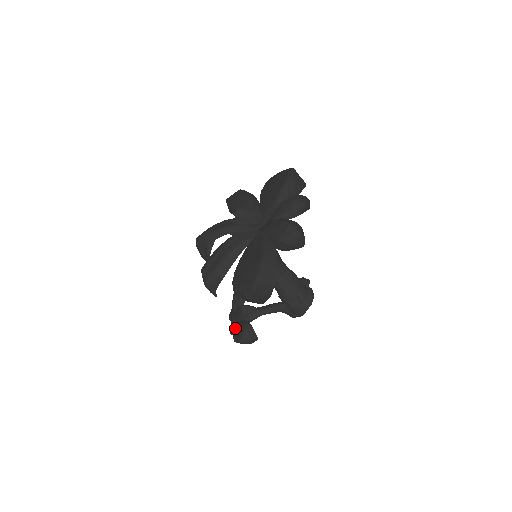
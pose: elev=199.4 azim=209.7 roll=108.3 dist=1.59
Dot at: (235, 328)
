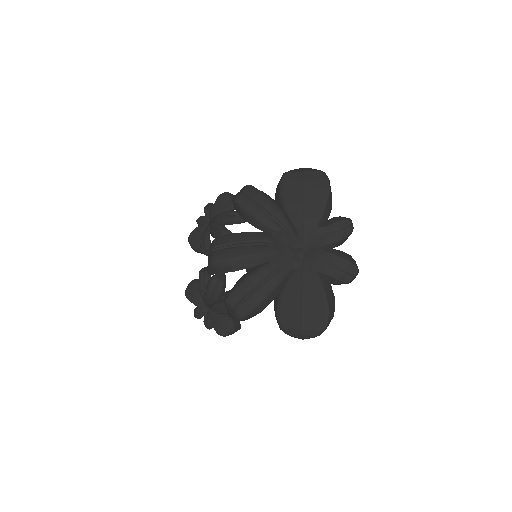
Dot at: (209, 316)
